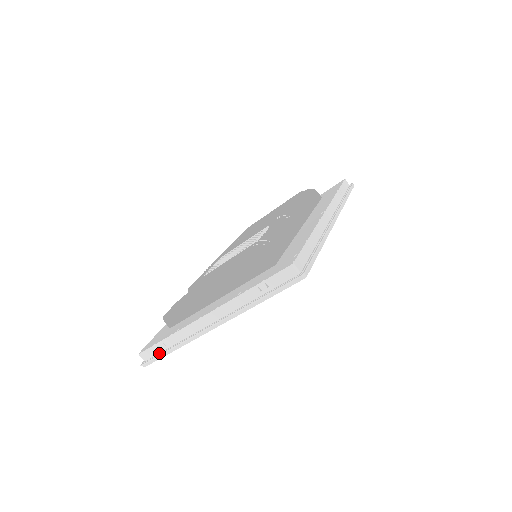
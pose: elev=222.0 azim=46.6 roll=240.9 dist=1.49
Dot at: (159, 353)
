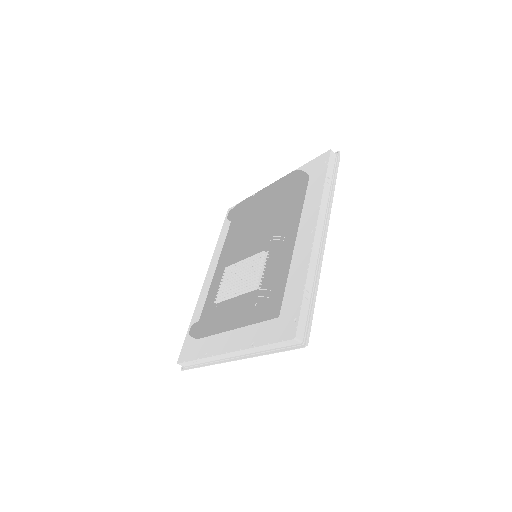
Dot at: (194, 365)
